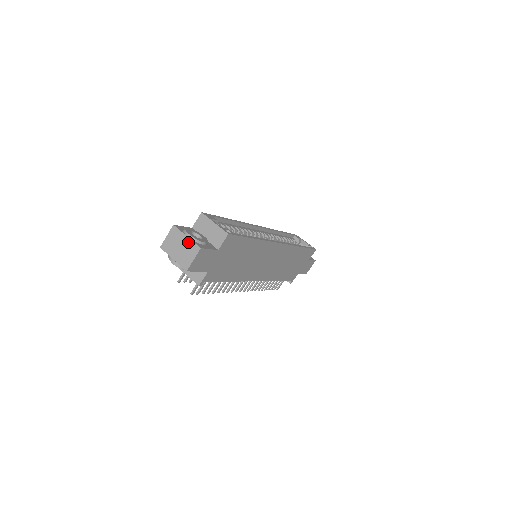
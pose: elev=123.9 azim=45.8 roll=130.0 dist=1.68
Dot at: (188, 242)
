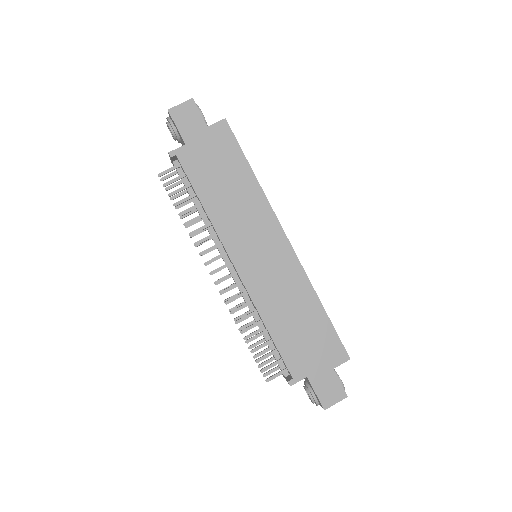
Dot at: occluded
